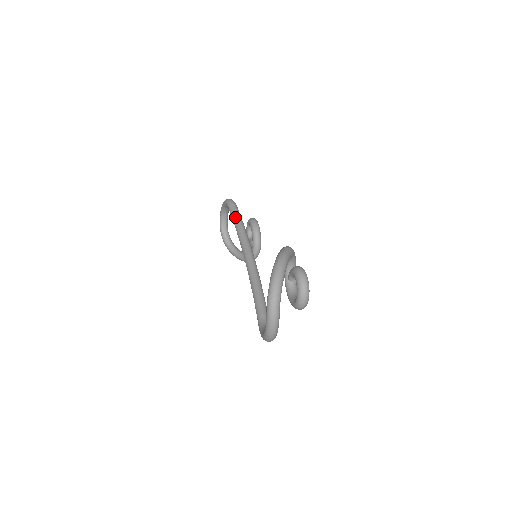
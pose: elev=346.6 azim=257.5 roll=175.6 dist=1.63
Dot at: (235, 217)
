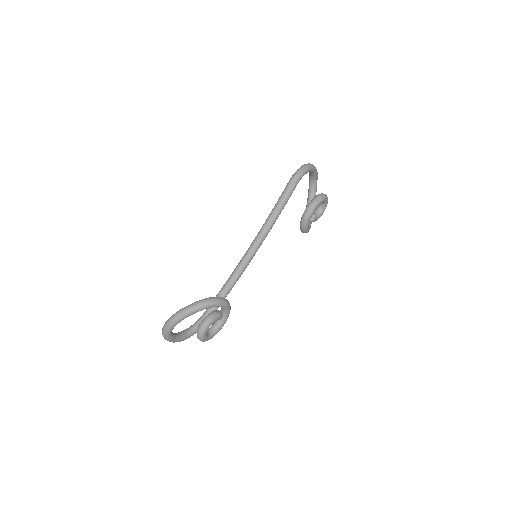
Dot at: (277, 202)
